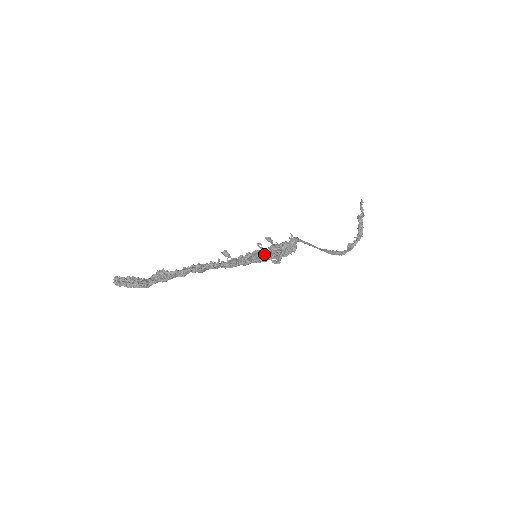
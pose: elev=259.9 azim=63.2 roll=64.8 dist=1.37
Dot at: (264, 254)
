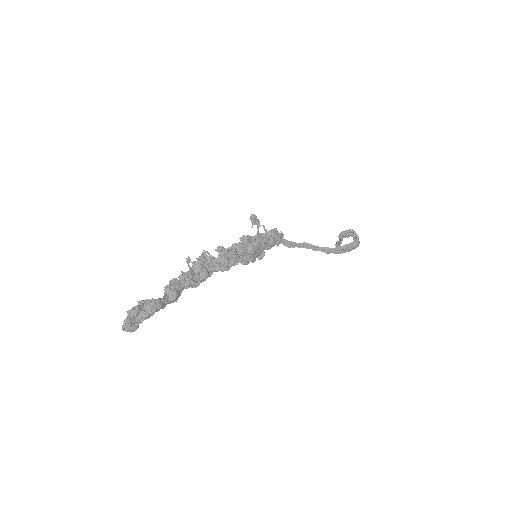
Dot at: occluded
